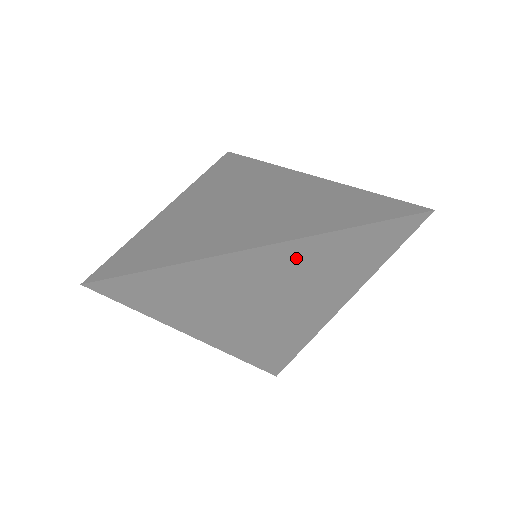
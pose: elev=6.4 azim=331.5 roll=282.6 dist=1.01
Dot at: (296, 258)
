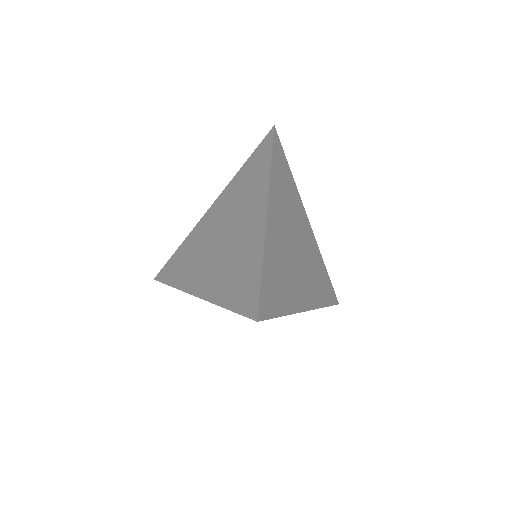
Dot at: occluded
